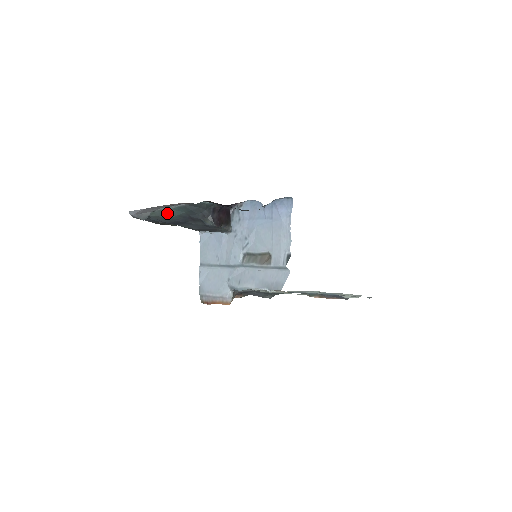
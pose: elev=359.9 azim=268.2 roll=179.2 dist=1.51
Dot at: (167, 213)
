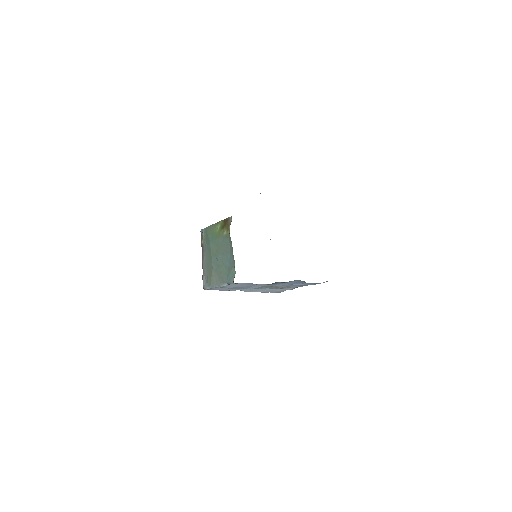
Dot at: occluded
